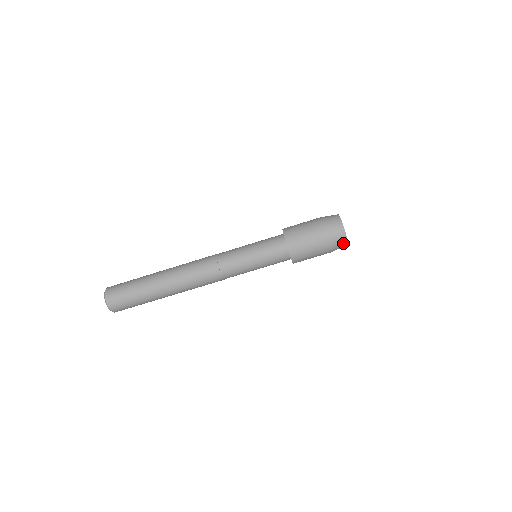
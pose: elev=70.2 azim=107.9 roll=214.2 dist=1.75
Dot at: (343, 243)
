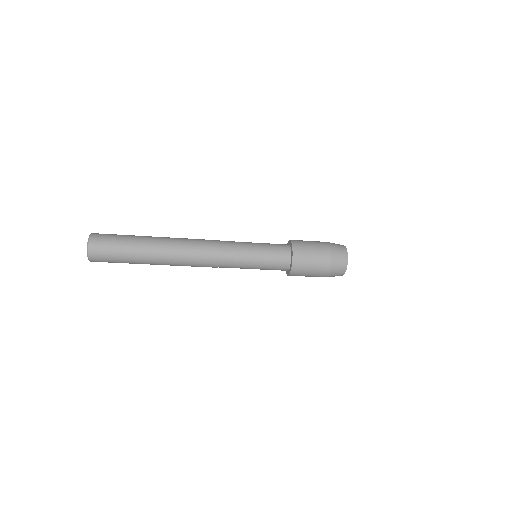
Dot at: occluded
